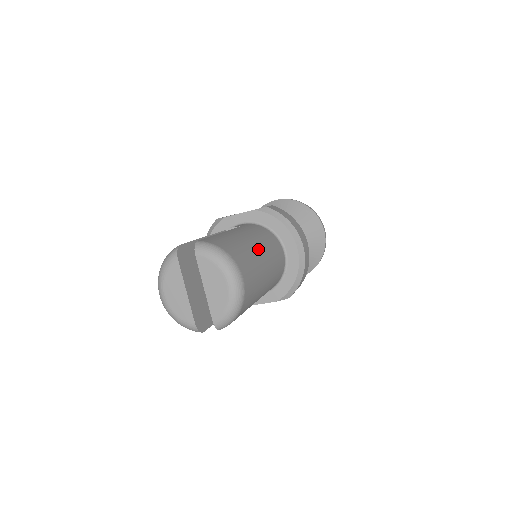
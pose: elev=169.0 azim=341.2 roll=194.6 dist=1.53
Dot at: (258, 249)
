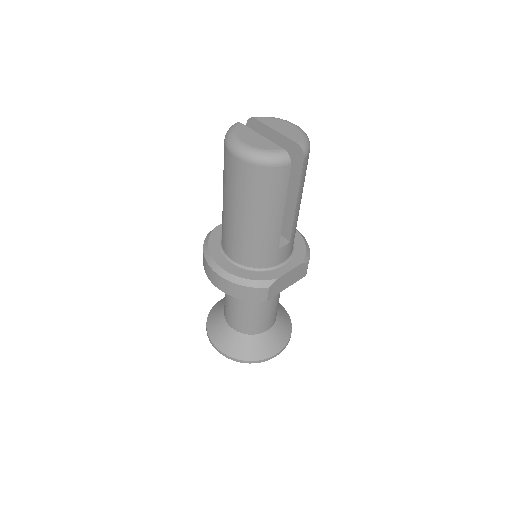
Dot at: occluded
